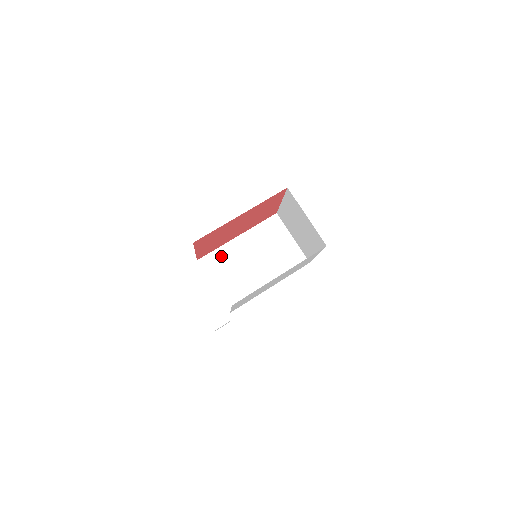
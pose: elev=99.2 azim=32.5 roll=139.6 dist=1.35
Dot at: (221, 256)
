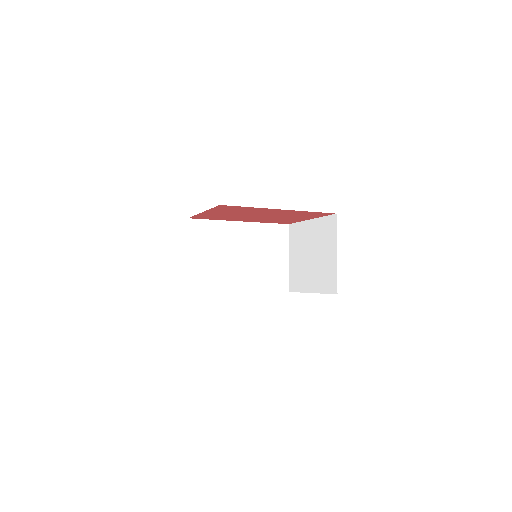
Dot at: (214, 230)
